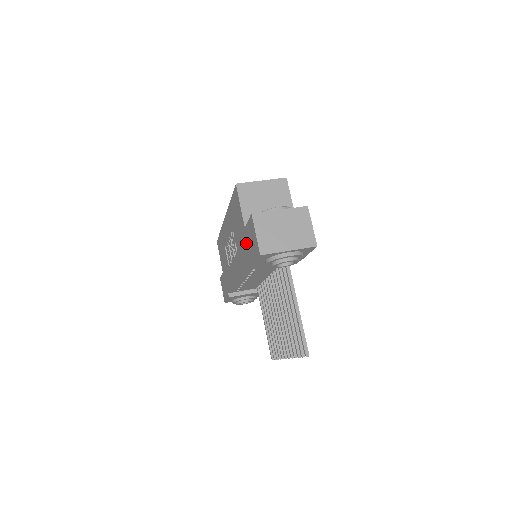
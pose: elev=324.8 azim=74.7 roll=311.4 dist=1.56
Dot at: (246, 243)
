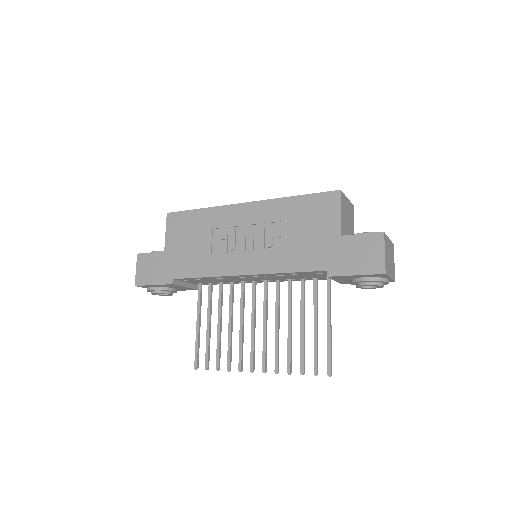
Dot at: (334, 250)
